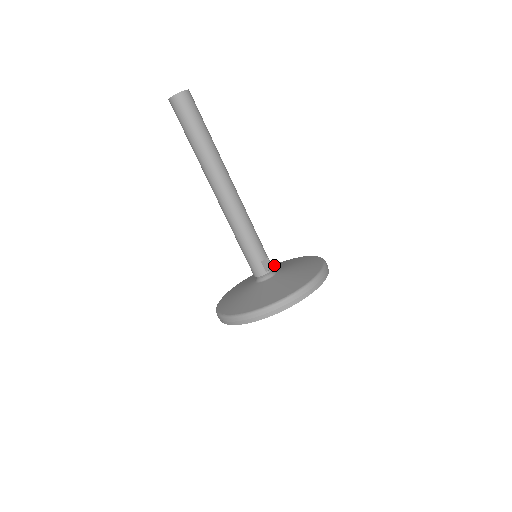
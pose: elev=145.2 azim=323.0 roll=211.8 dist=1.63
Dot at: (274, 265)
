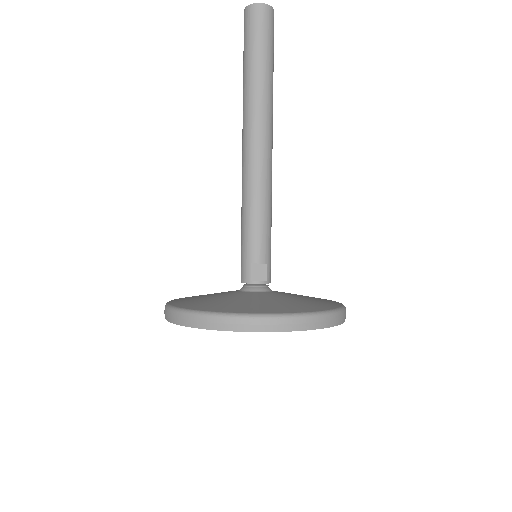
Dot at: occluded
